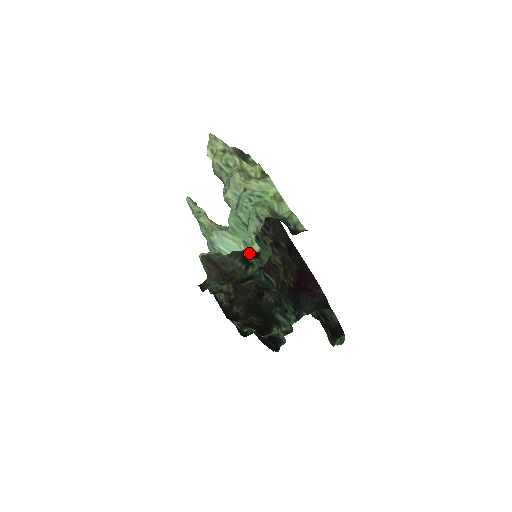
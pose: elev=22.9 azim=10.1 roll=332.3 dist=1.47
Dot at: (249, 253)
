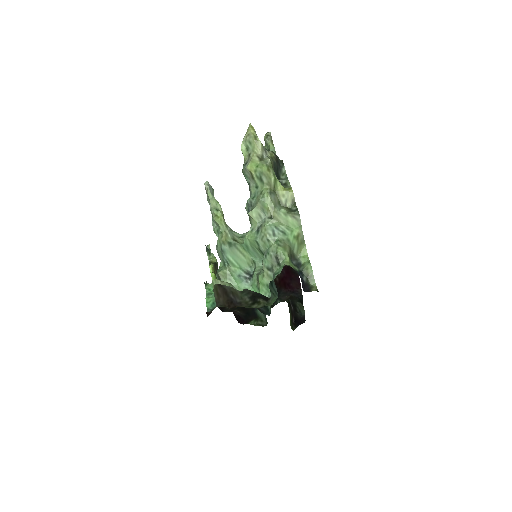
Dot at: (260, 295)
